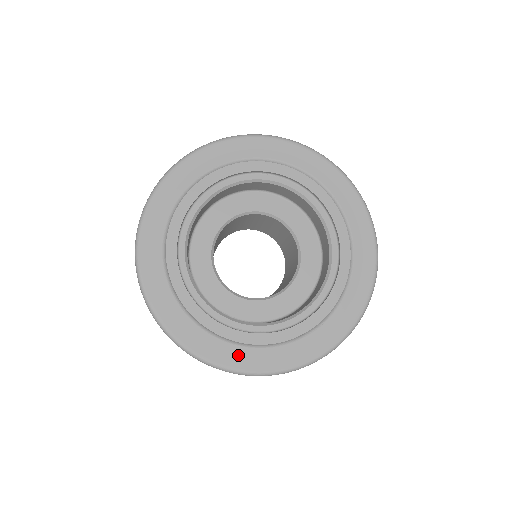
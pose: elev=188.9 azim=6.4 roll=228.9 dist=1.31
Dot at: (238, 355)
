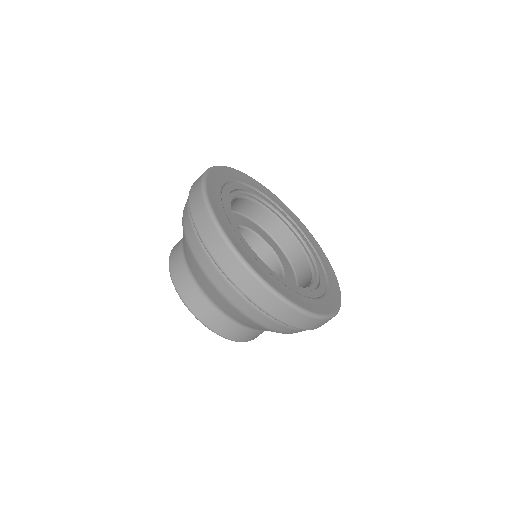
Dot at: (322, 305)
